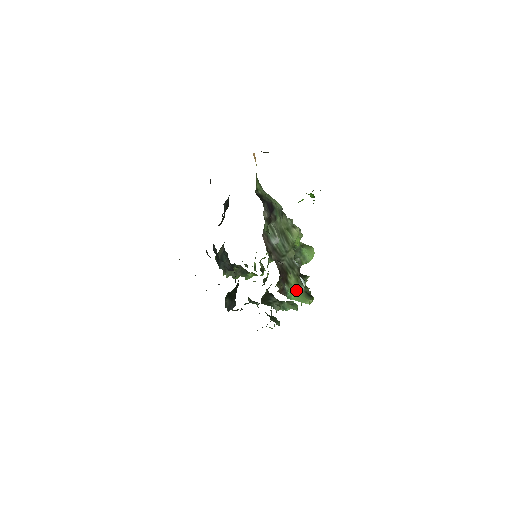
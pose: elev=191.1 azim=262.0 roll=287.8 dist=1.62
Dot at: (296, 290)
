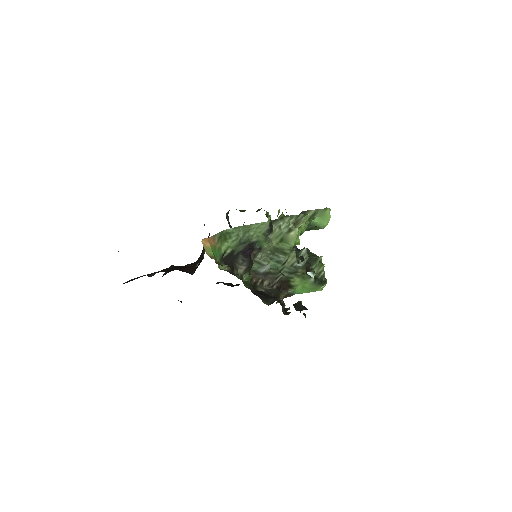
Dot at: (304, 286)
